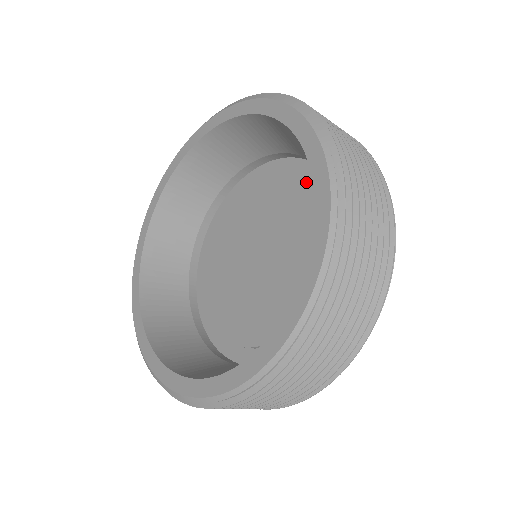
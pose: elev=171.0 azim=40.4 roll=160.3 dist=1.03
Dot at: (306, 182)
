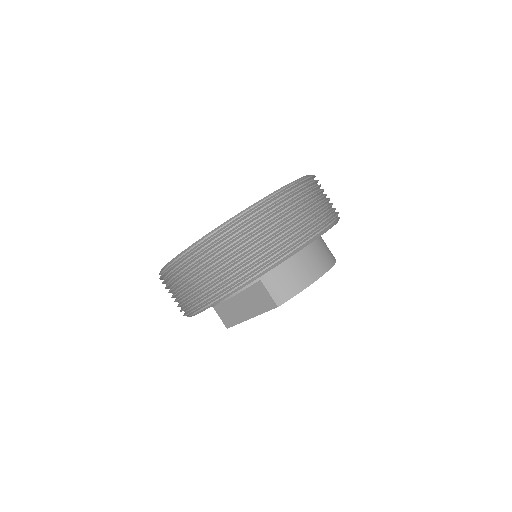
Dot at: occluded
